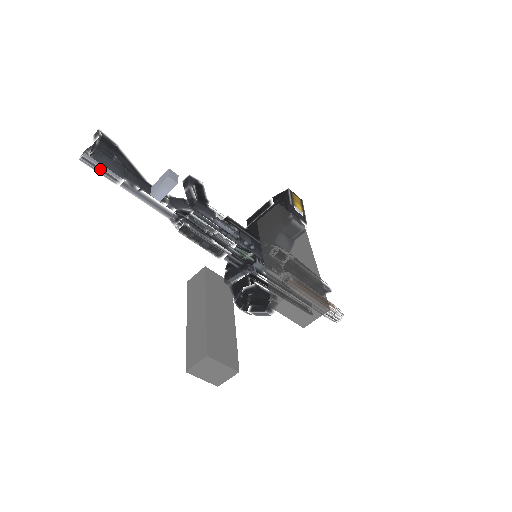
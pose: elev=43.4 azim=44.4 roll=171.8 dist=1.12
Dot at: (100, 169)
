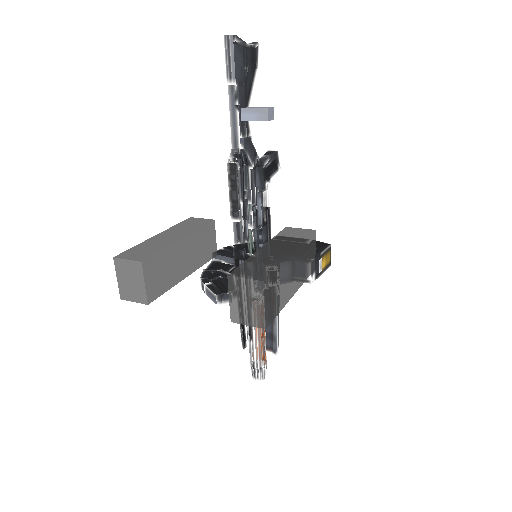
Dot at: (230, 58)
